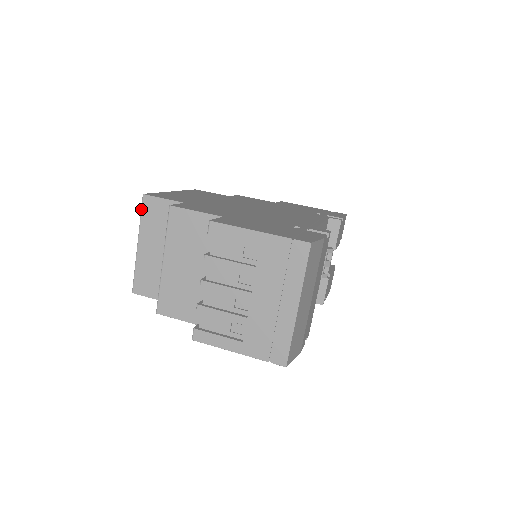
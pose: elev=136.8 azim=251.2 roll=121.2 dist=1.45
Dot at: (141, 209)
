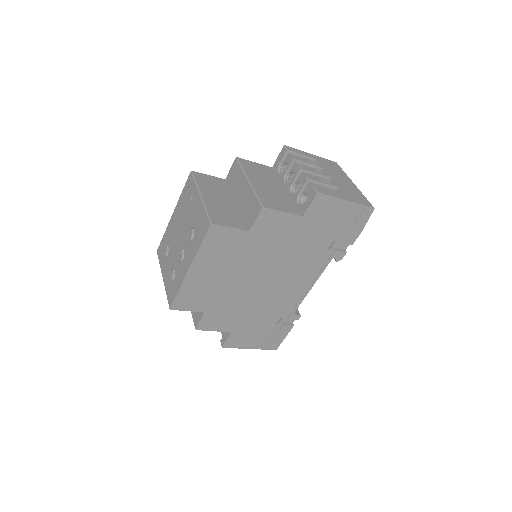
Dot at: (194, 177)
